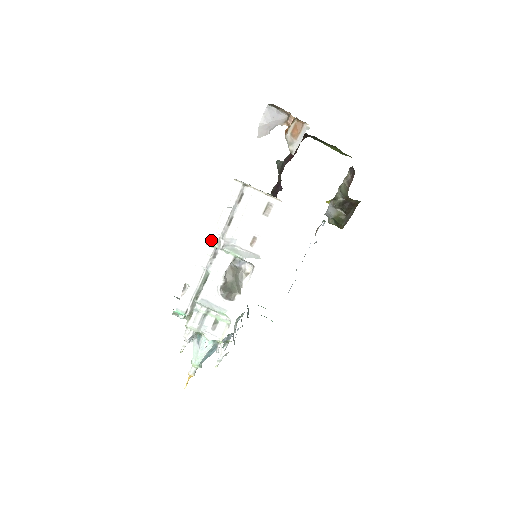
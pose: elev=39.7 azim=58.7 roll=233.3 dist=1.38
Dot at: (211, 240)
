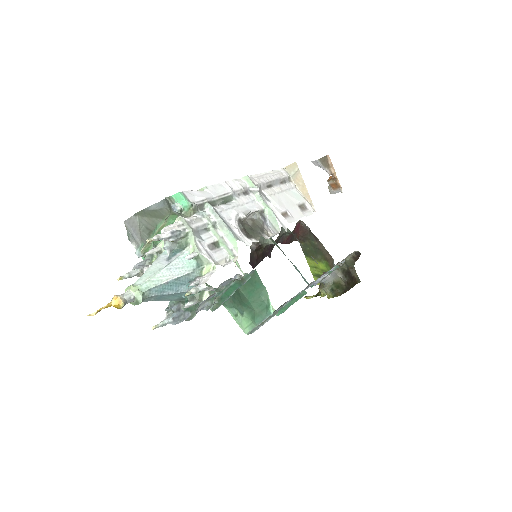
Dot at: (249, 179)
